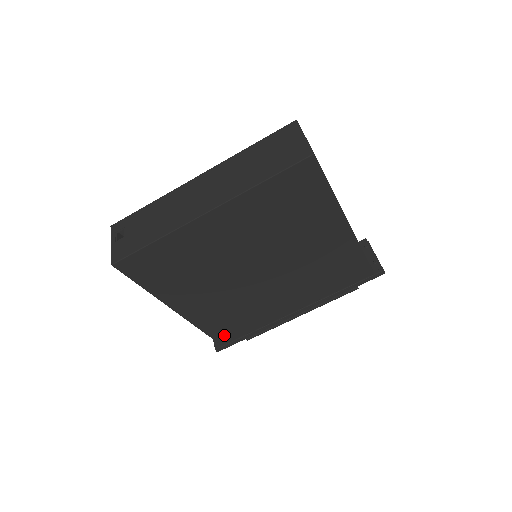
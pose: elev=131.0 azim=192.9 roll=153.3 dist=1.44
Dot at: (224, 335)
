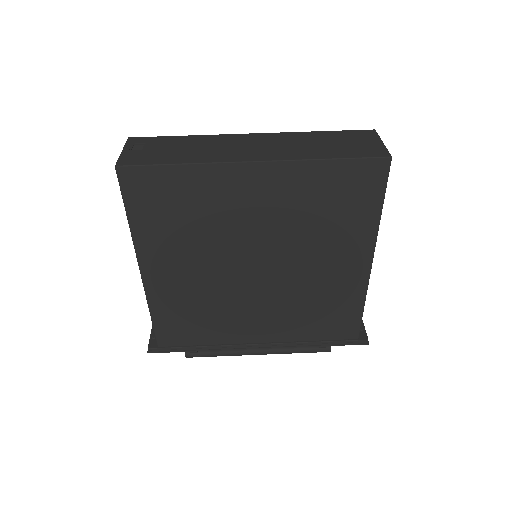
Dot at: (169, 334)
